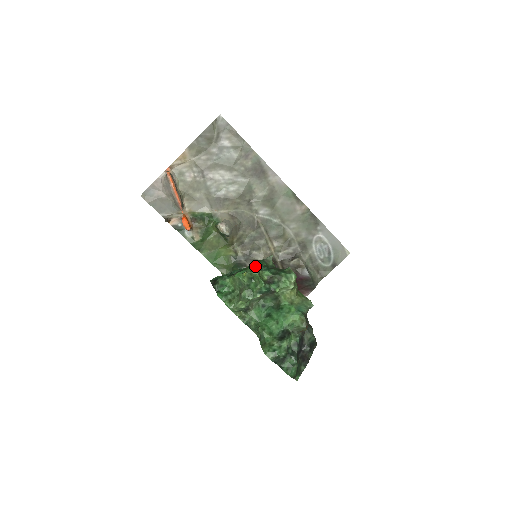
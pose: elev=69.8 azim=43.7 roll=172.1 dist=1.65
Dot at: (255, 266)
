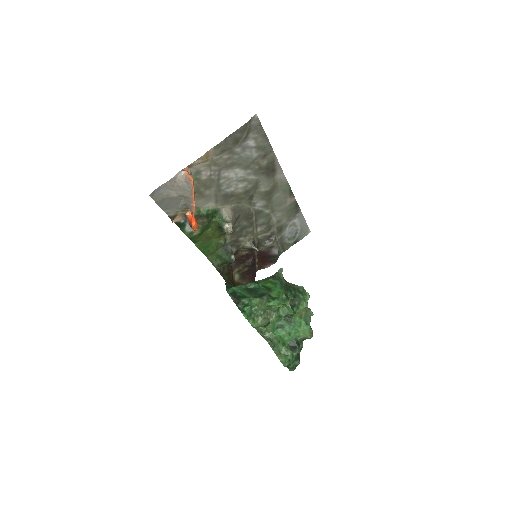
Dot at: (284, 294)
